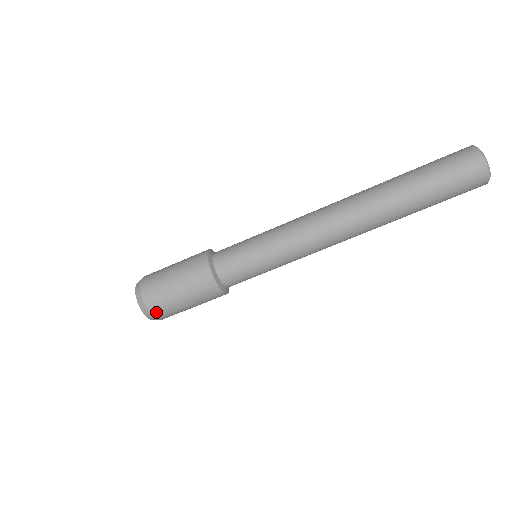
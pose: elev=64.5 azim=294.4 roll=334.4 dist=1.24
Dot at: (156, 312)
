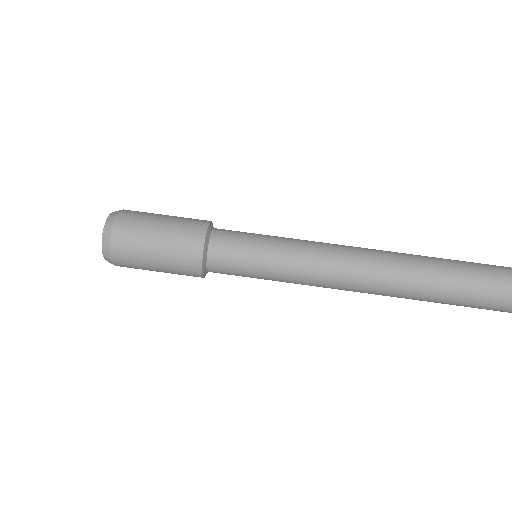
Dot at: (117, 249)
